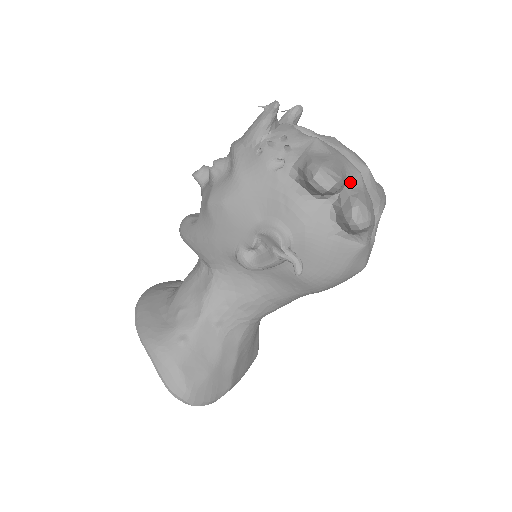
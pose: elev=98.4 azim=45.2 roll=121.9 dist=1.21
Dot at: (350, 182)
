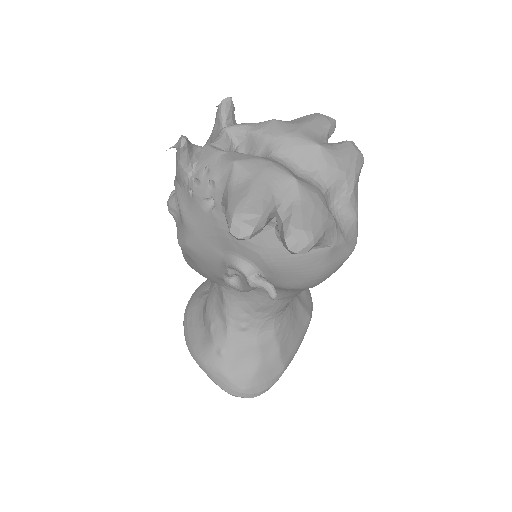
Dot at: (283, 199)
